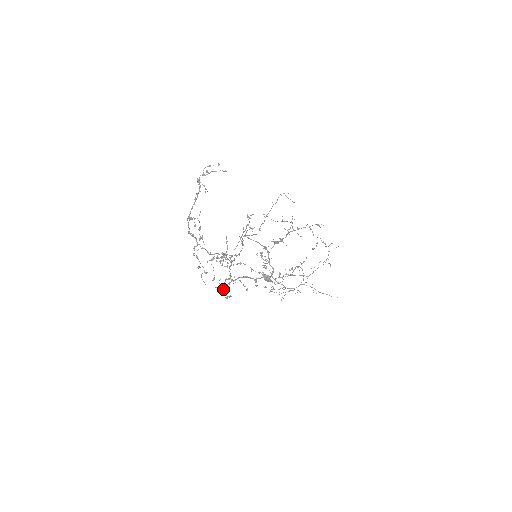
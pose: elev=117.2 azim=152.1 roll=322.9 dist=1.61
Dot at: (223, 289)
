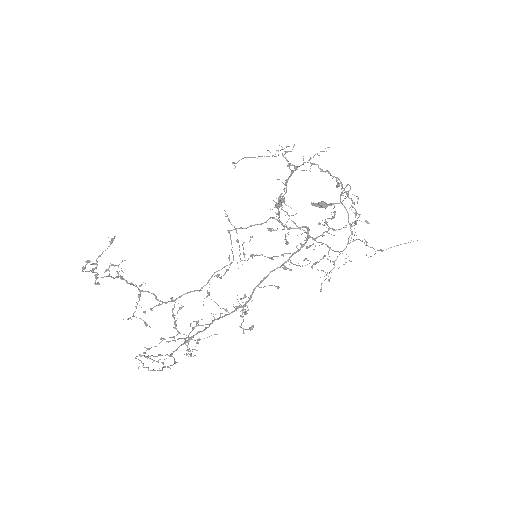
Dot at: (244, 314)
